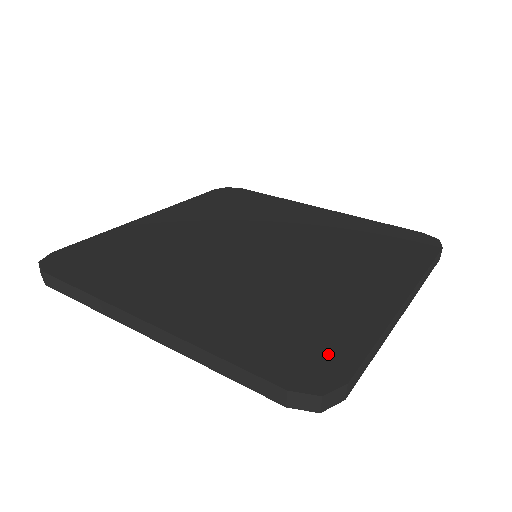
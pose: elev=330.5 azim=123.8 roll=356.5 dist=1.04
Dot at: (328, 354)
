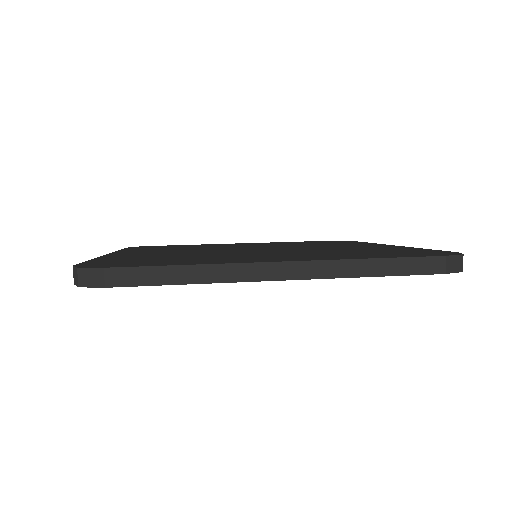
Dot at: (422, 251)
